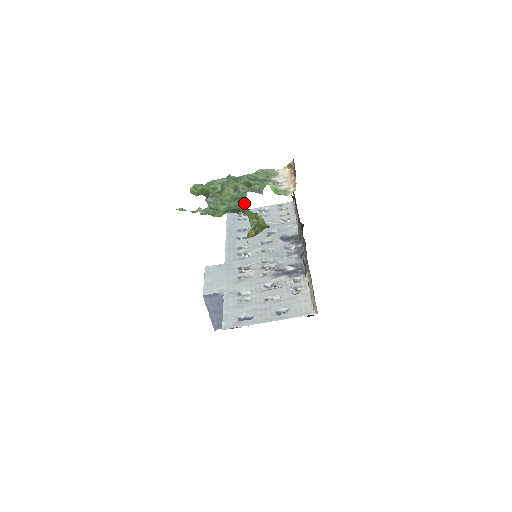
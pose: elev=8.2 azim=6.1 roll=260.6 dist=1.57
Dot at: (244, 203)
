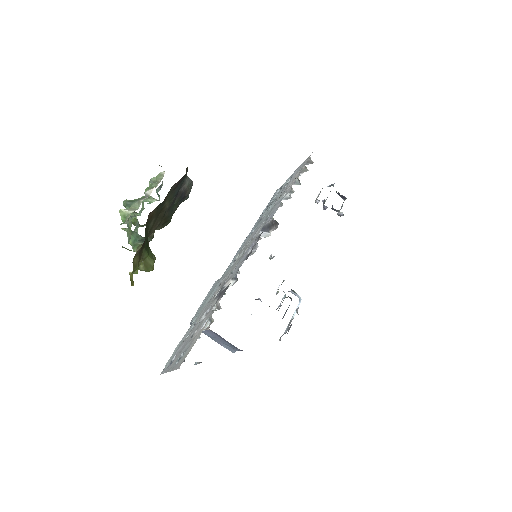
Dot at: occluded
